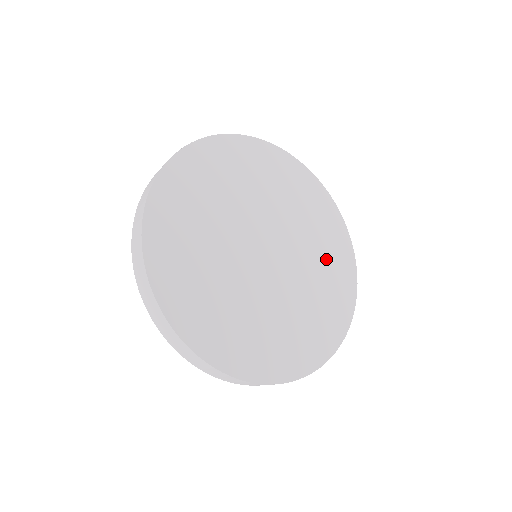
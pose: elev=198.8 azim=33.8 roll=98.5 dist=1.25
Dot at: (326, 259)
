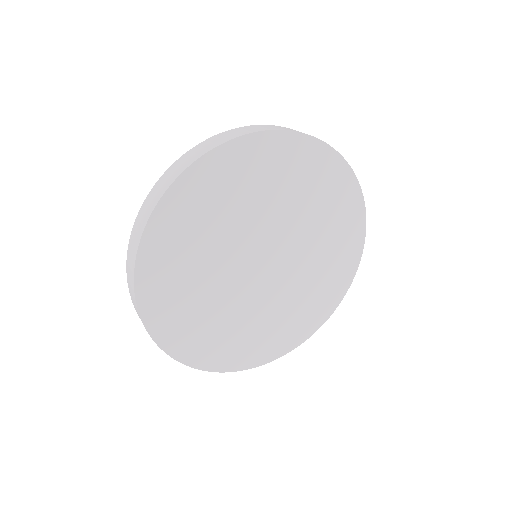
Dot at: (329, 258)
